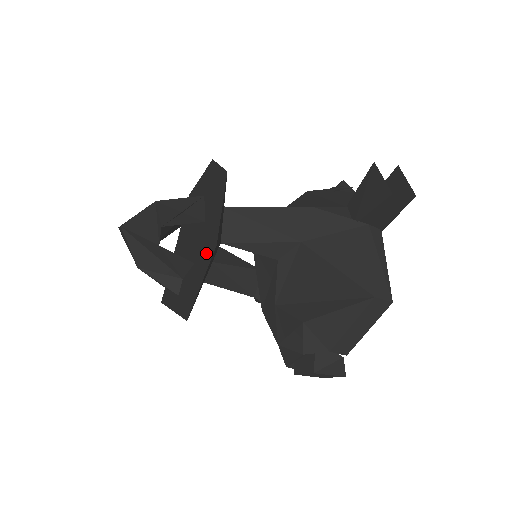
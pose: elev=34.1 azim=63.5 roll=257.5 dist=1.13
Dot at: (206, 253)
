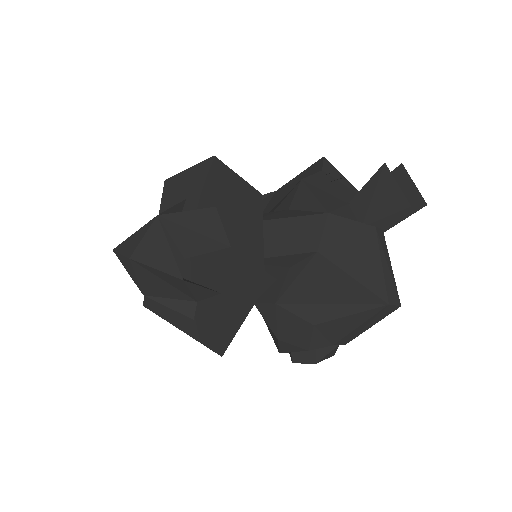
Dot at: (242, 287)
